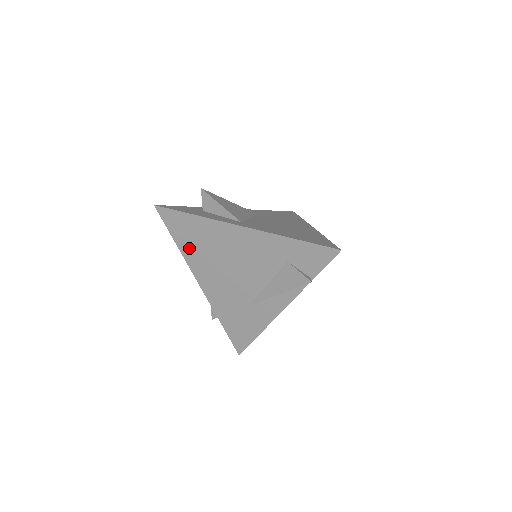
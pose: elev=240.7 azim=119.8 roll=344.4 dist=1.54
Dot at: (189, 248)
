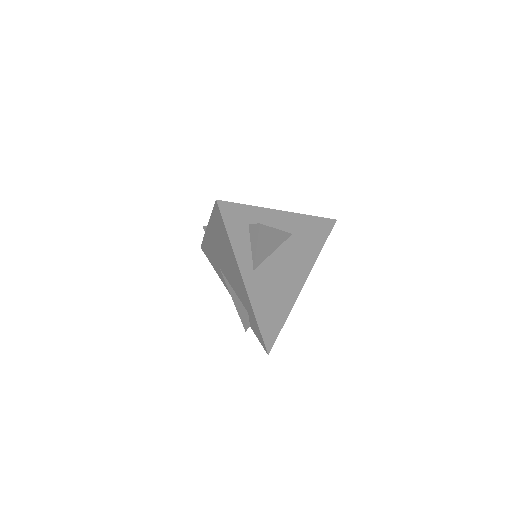
Dot at: (216, 227)
